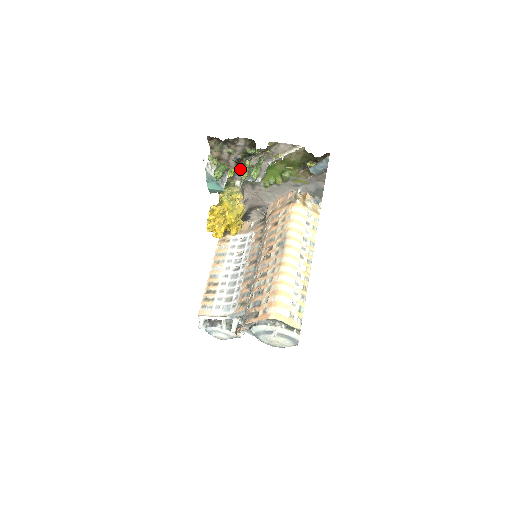
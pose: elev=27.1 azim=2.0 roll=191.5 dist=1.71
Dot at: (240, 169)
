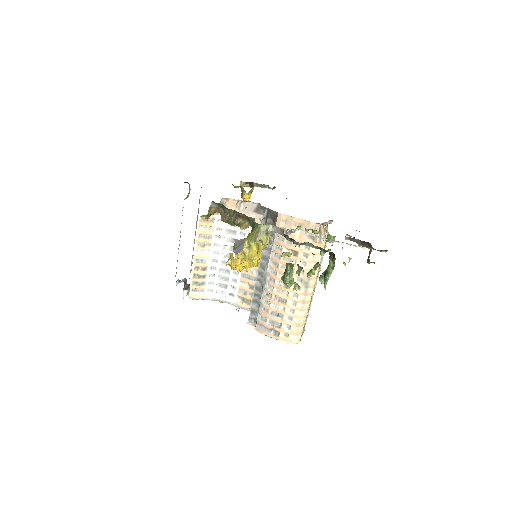
Dot at: (288, 236)
